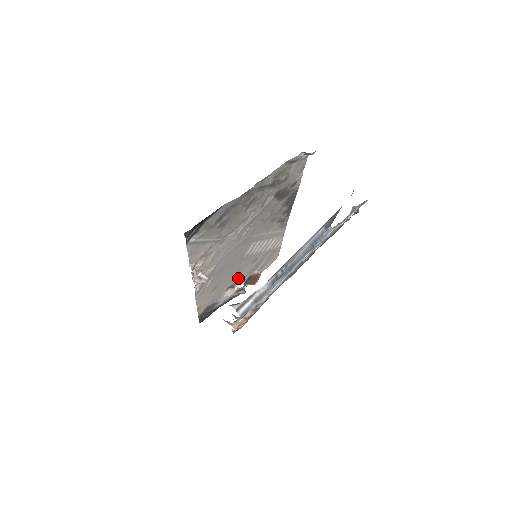
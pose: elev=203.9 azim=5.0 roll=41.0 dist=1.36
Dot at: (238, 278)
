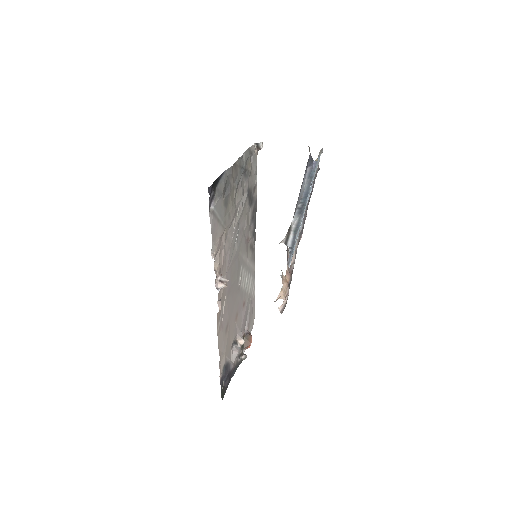
Dot at: (237, 328)
